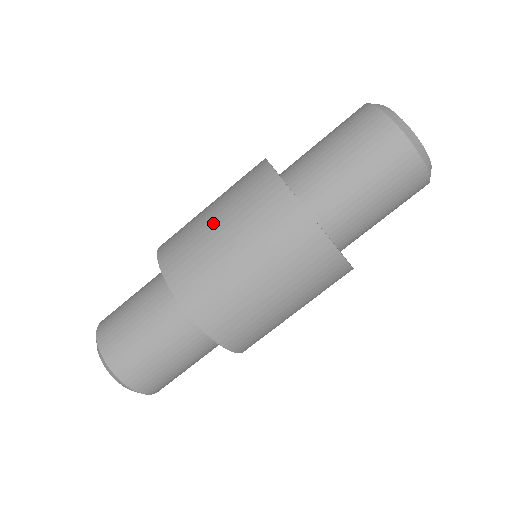
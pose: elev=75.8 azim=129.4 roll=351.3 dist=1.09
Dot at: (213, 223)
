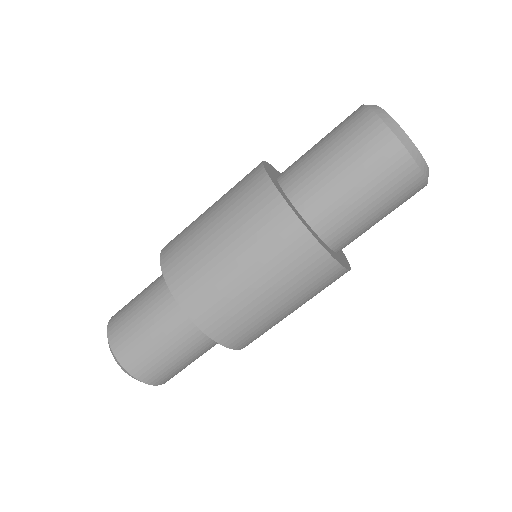
Dot at: (209, 207)
